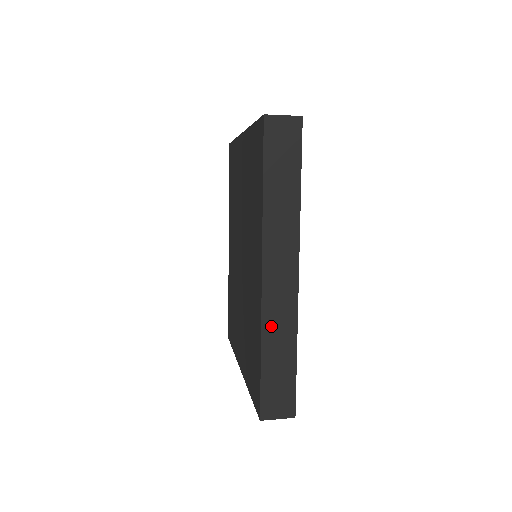
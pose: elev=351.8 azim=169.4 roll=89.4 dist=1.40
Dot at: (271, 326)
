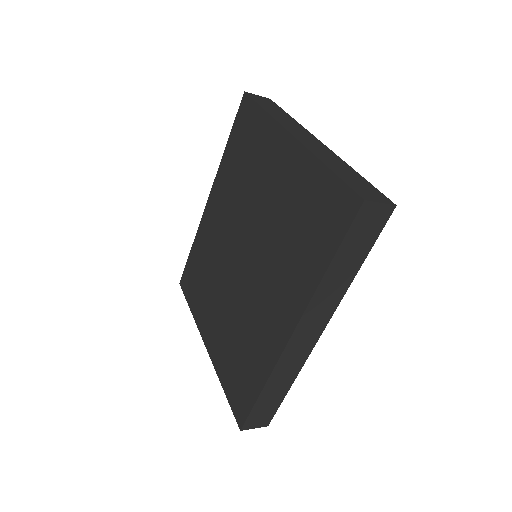
Dot at: (280, 371)
